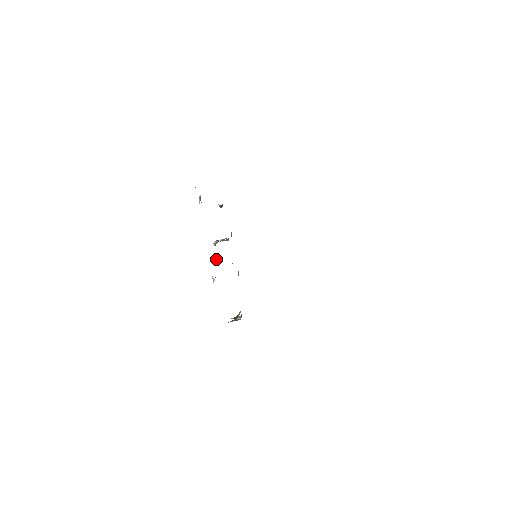
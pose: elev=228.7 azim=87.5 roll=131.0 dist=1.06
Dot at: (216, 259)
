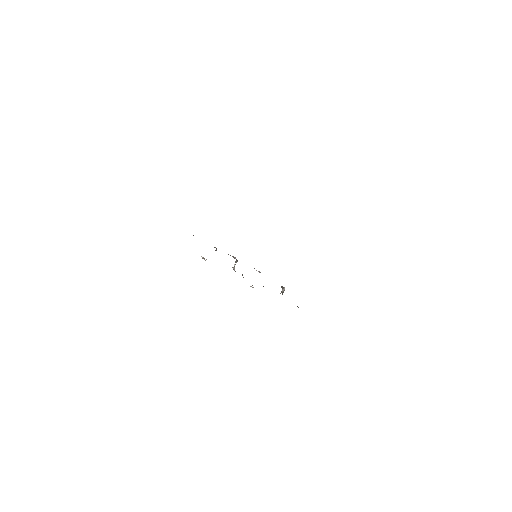
Dot at: occluded
